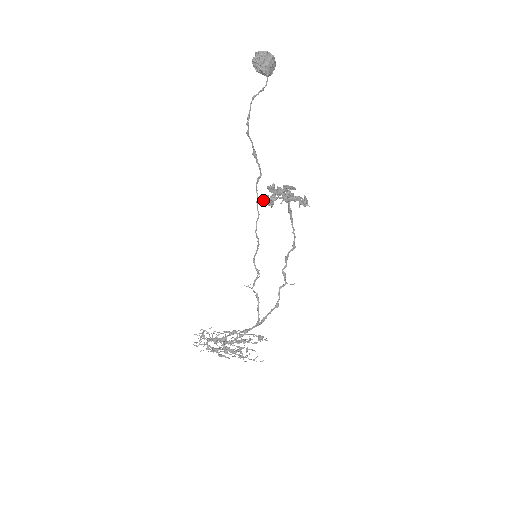
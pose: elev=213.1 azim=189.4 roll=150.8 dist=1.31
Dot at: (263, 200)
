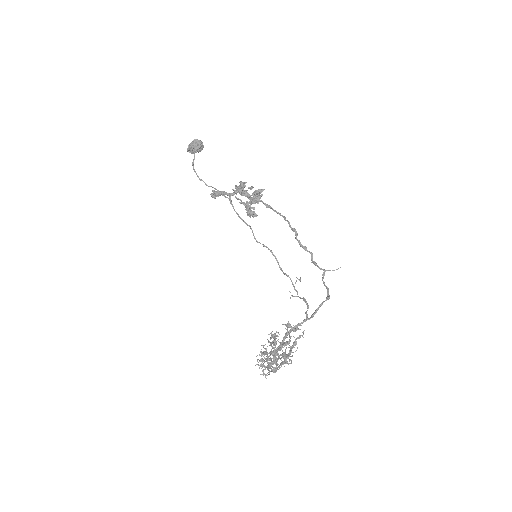
Dot at: (247, 215)
